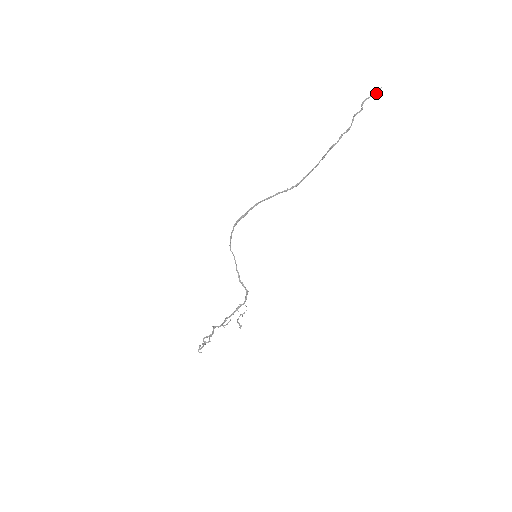
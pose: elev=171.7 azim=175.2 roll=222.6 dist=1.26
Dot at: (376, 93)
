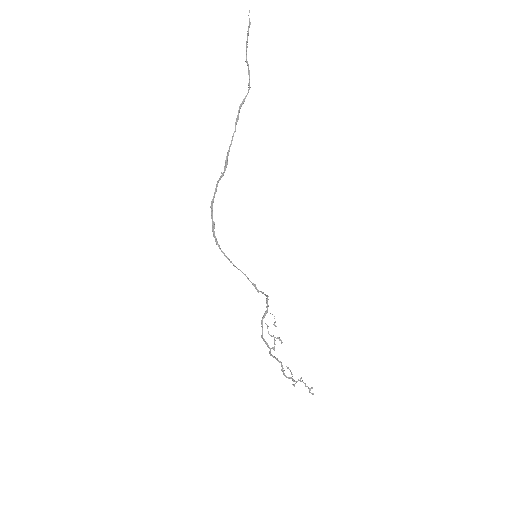
Dot at: (249, 20)
